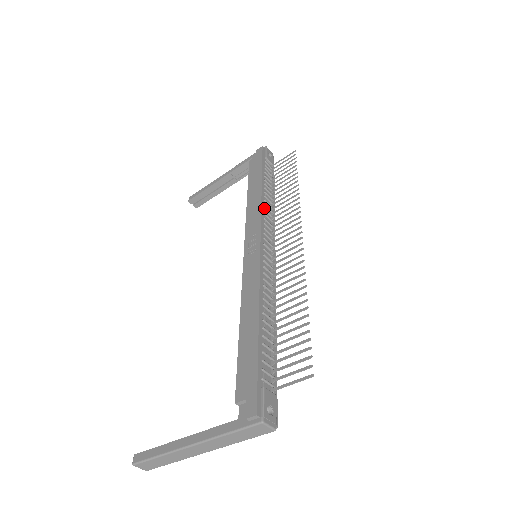
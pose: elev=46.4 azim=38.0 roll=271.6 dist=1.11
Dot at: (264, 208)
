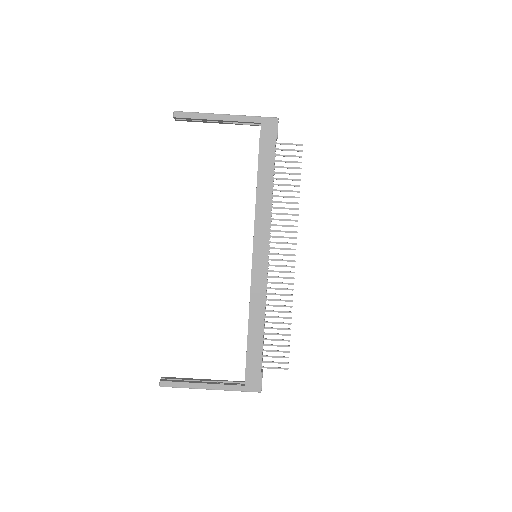
Dot at: occluded
